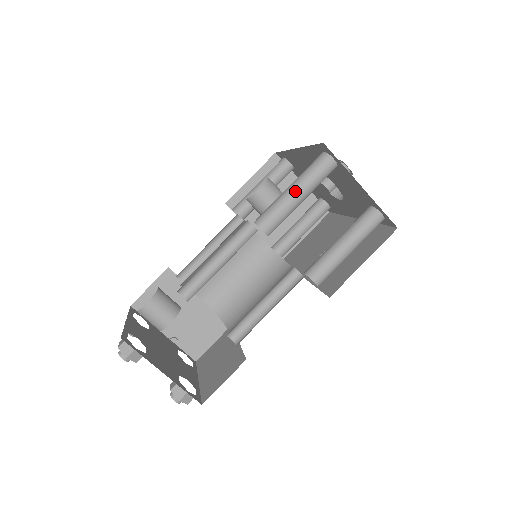
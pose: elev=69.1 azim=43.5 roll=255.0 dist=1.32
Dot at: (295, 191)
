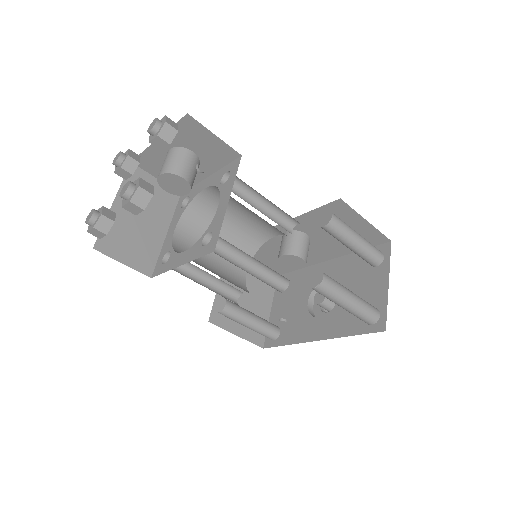
Dot at: (359, 234)
